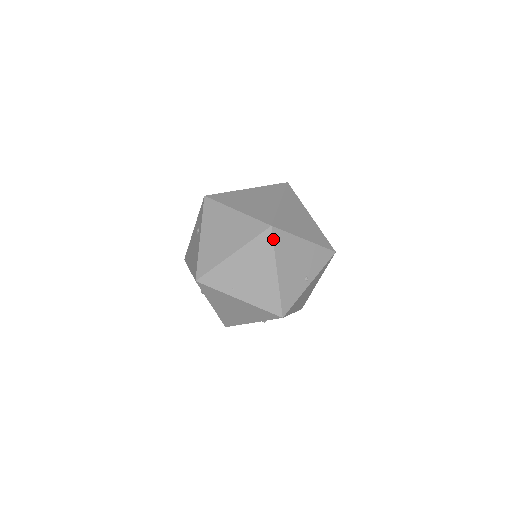
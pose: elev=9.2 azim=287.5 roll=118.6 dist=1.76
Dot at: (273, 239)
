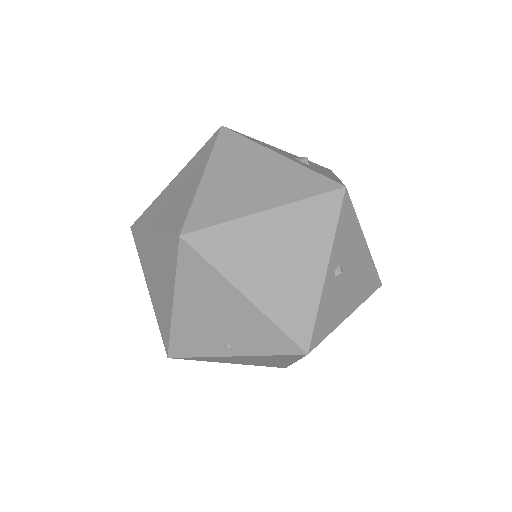
Dot at: (178, 256)
